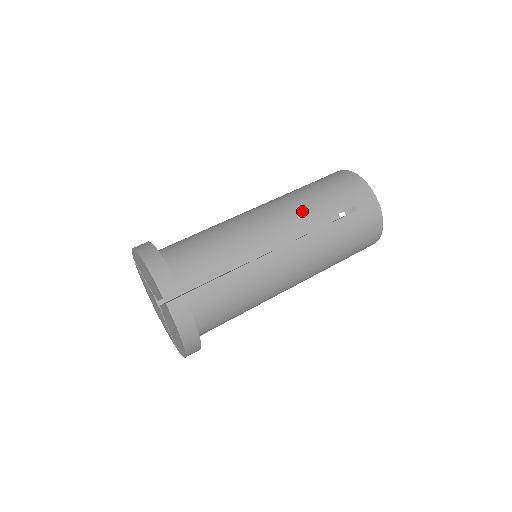
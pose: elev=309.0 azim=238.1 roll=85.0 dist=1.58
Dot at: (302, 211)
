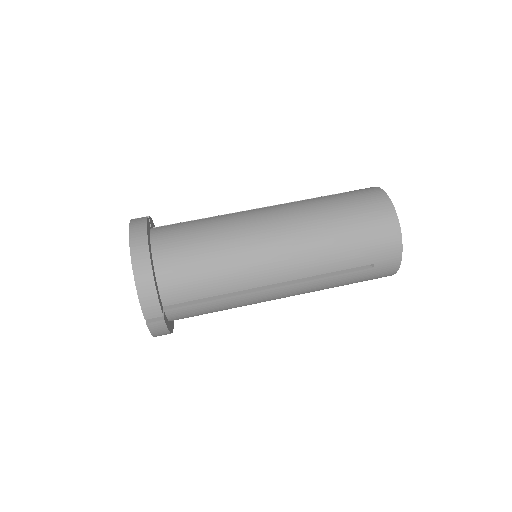
Dot at: (317, 257)
